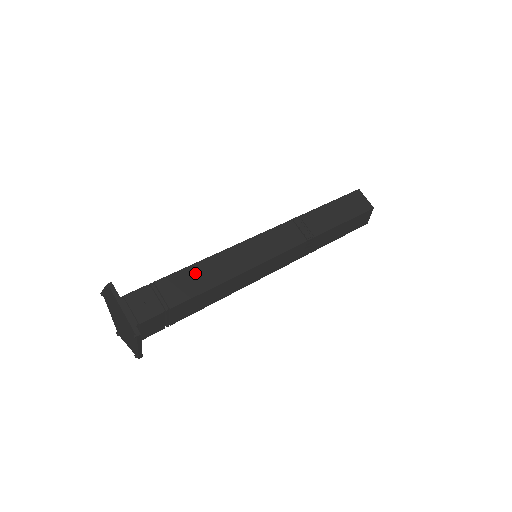
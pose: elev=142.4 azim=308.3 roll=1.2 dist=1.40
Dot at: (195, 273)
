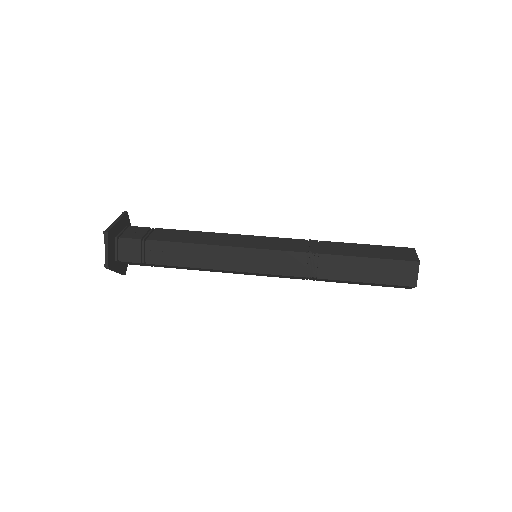
Dot at: (187, 234)
